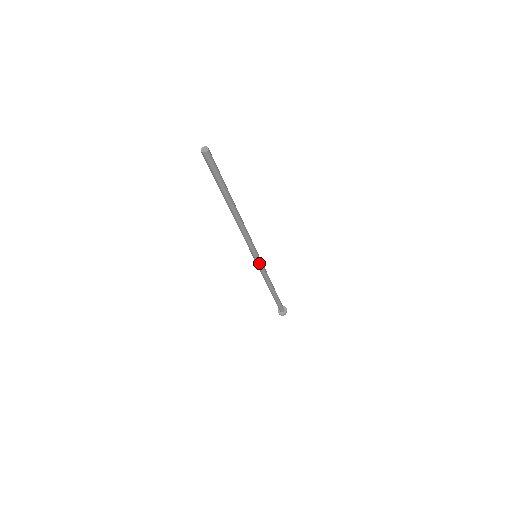
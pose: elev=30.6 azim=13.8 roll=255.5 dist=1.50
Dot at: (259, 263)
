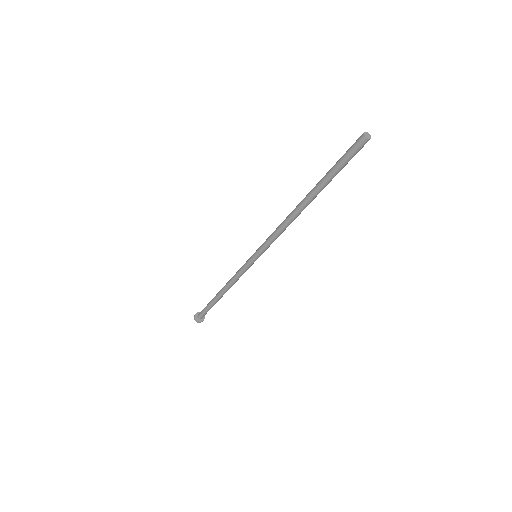
Dot at: (253, 263)
